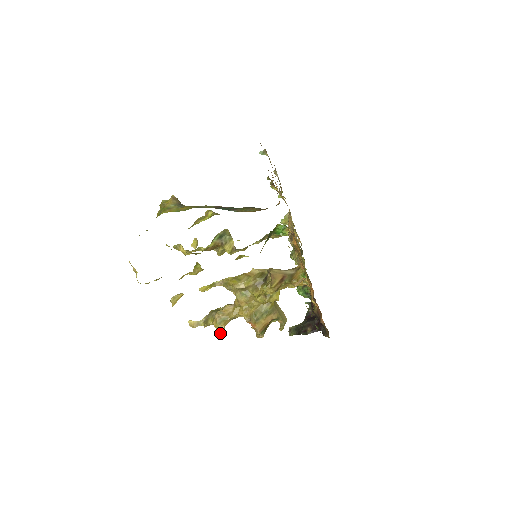
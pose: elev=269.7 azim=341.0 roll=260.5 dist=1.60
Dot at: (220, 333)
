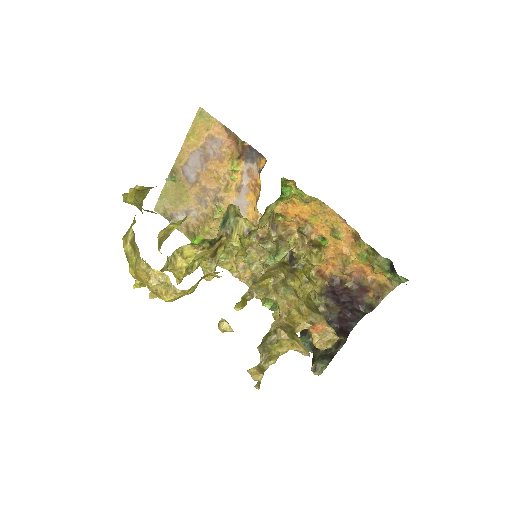
Dot at: (305, 349)
